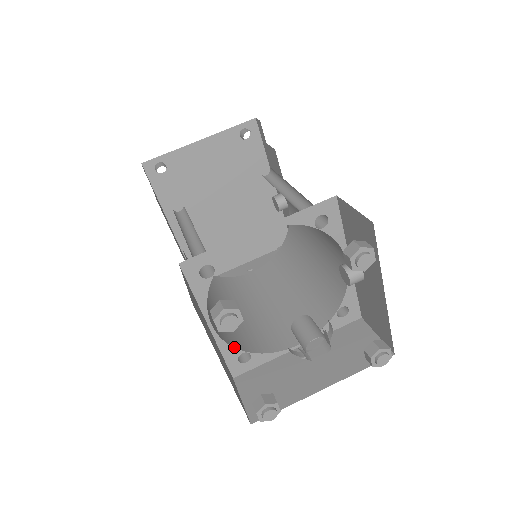
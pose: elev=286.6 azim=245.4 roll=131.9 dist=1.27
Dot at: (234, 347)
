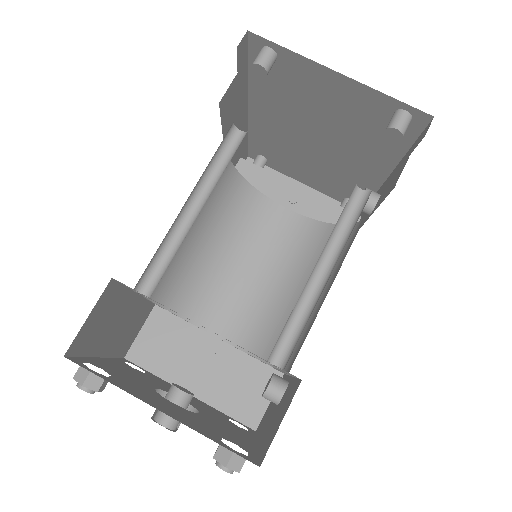
Dot at: (160, 306)
